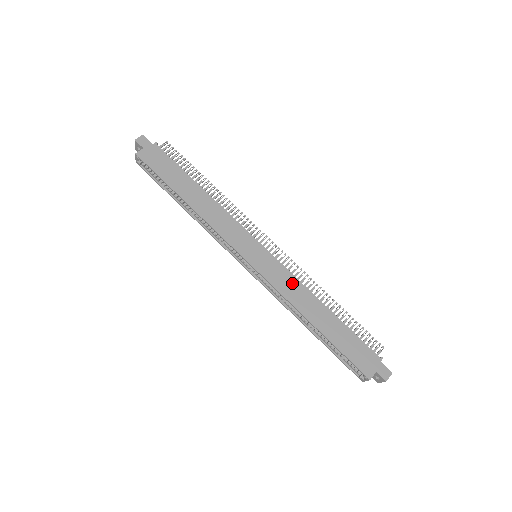
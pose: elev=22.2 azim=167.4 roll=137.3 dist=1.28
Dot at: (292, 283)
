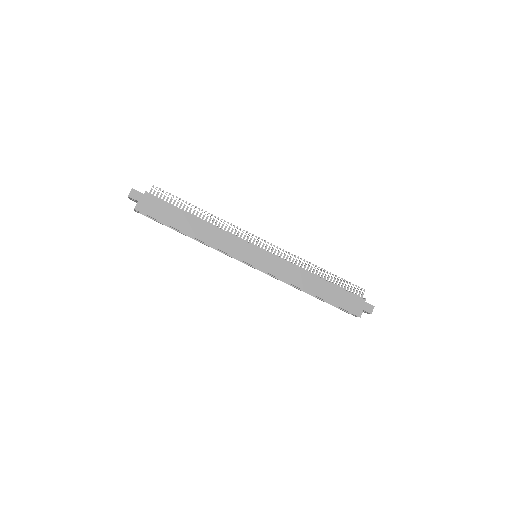
Dot at: (289, 269)
